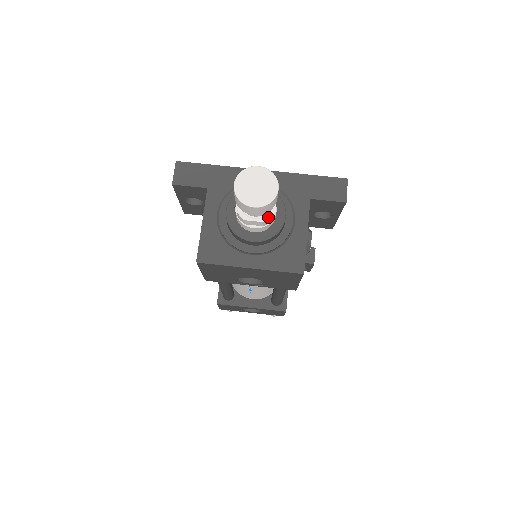
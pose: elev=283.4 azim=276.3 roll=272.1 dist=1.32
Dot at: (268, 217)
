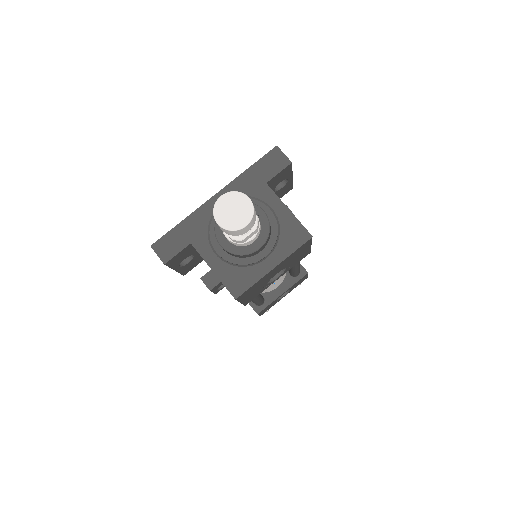
Dot at: (256, 223)
